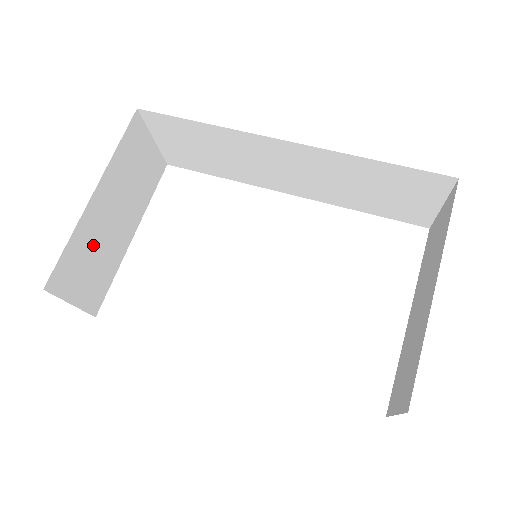
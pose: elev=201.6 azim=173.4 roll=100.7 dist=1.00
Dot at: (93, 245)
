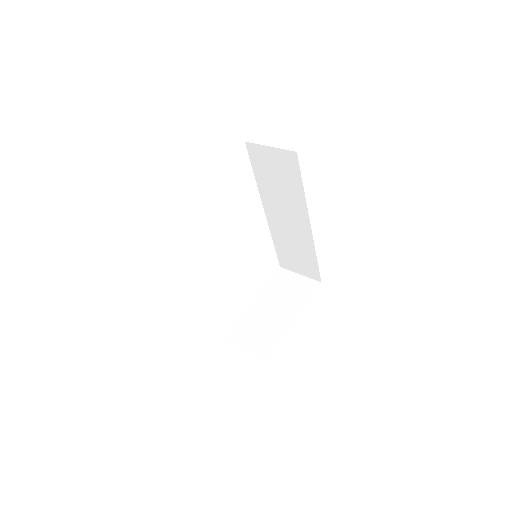
Dot at: occluded
